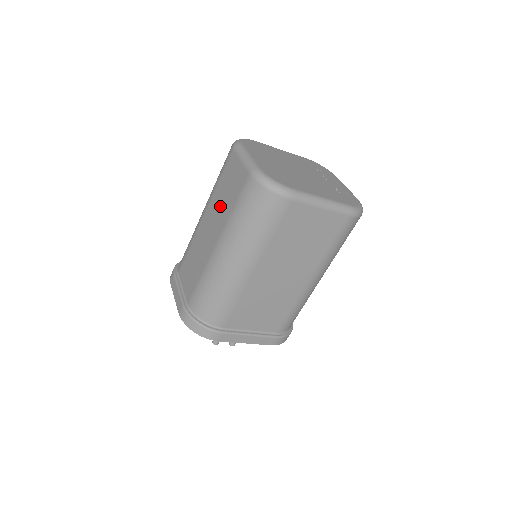
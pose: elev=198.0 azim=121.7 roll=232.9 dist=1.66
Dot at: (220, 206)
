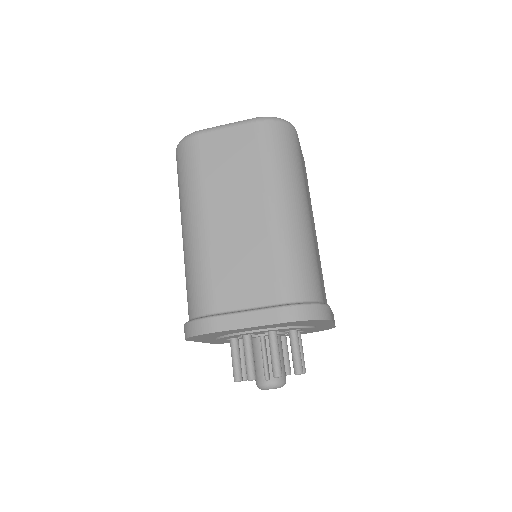
Dot at: (234, 181)
